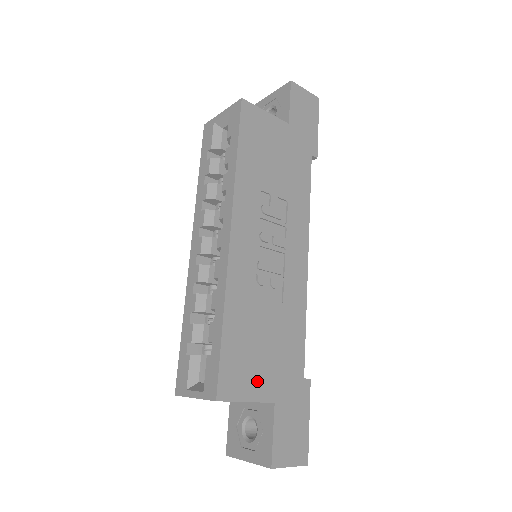
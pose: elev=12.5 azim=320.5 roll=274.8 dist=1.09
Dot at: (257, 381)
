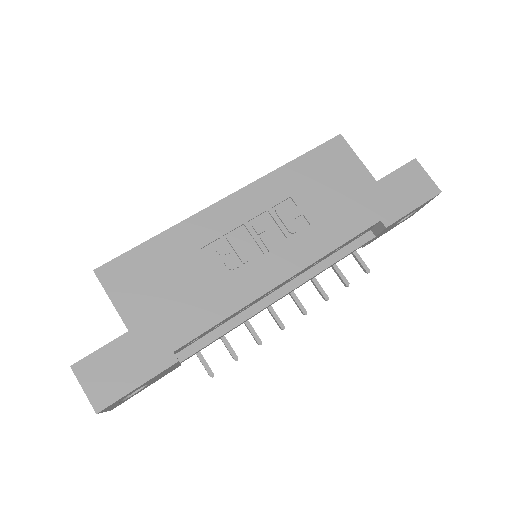
Dot at: (134, 299)
